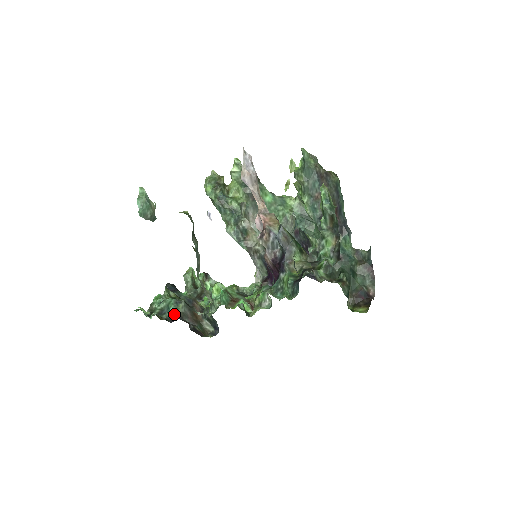
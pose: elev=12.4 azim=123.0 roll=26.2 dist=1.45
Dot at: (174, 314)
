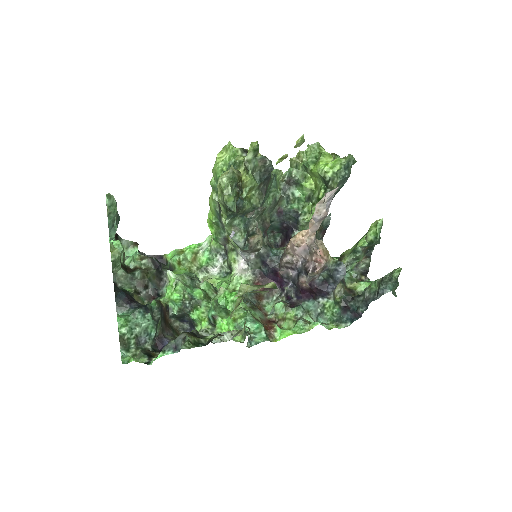
Dot at: (155, 337)
